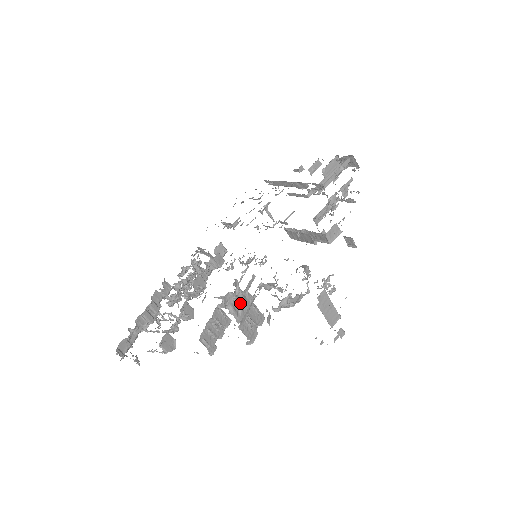
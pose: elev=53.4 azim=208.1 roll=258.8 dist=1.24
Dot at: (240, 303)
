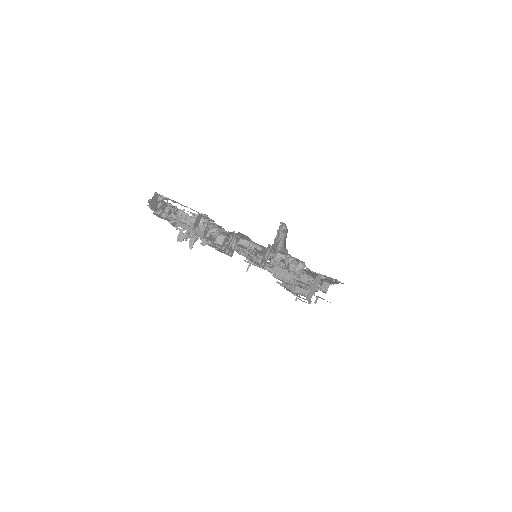
Dot at: (278, 238)
